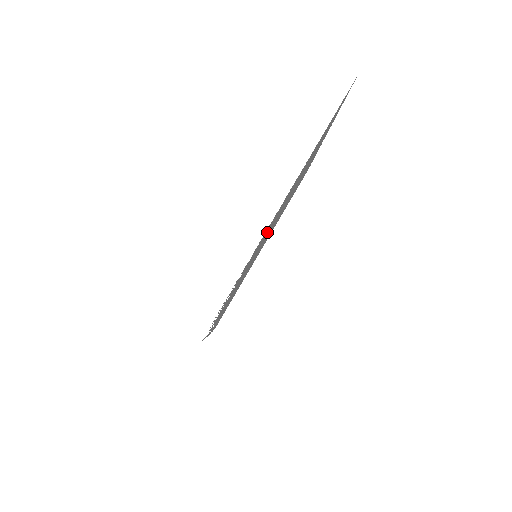
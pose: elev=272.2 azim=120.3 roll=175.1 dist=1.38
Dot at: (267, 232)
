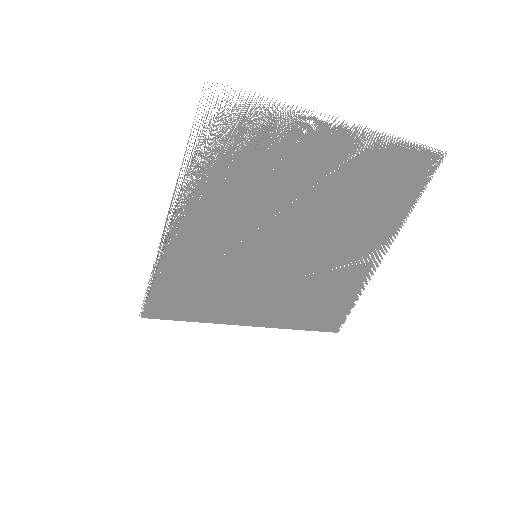
Dot at: (302, 179)
